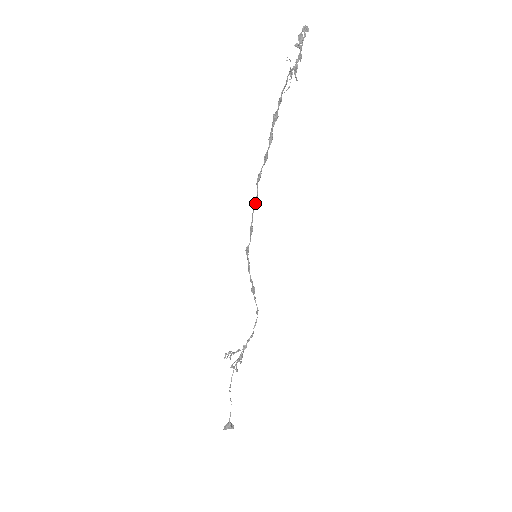
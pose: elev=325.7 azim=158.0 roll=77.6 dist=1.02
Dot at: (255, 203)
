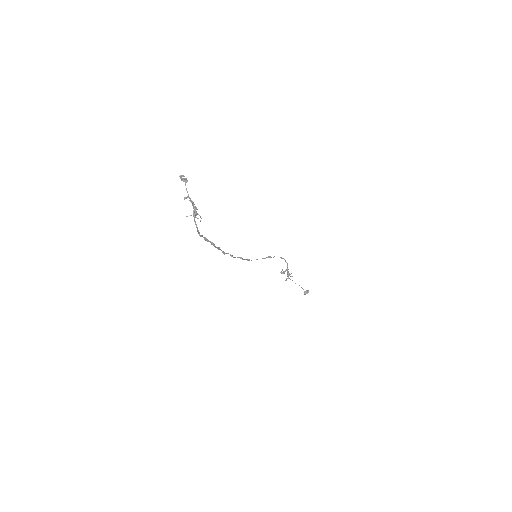
Dot at: occluded
